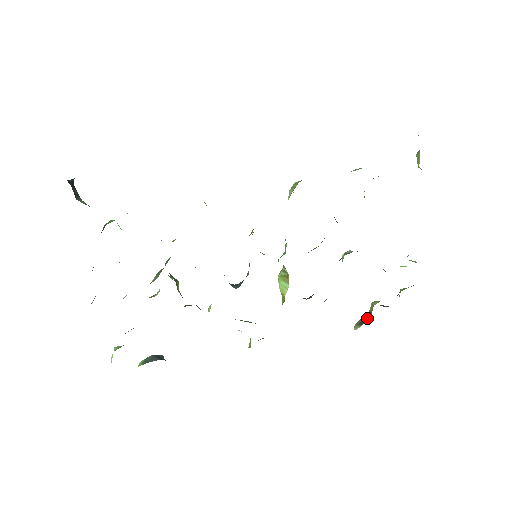
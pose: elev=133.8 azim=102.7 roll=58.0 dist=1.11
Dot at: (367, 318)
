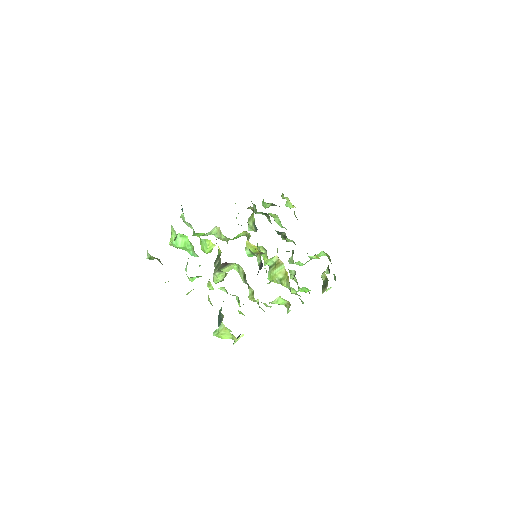
Dot at: (326, 281)
